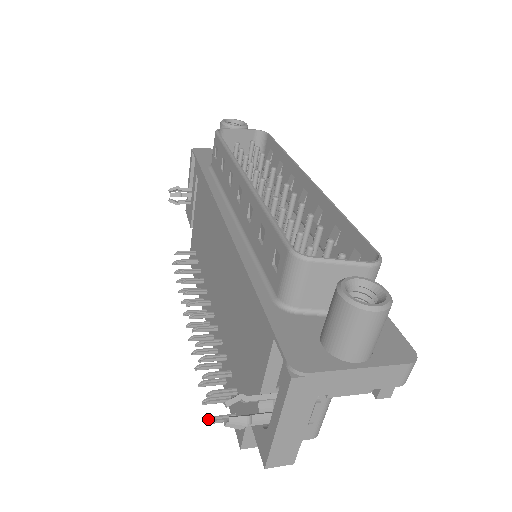
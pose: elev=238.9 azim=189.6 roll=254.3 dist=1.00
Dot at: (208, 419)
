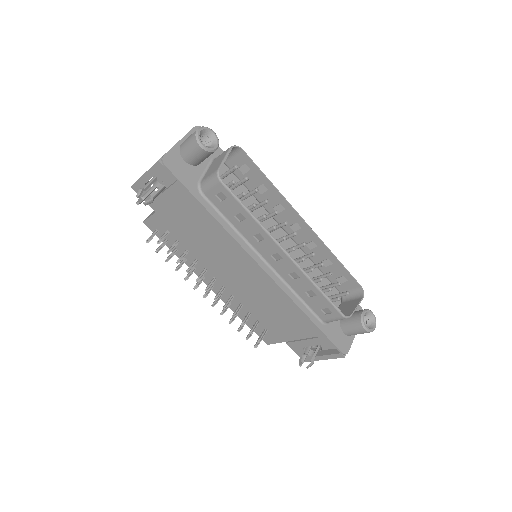
Dot at: (255, 346)
